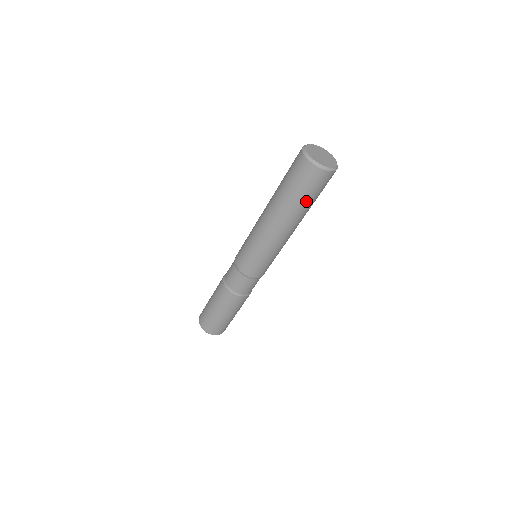
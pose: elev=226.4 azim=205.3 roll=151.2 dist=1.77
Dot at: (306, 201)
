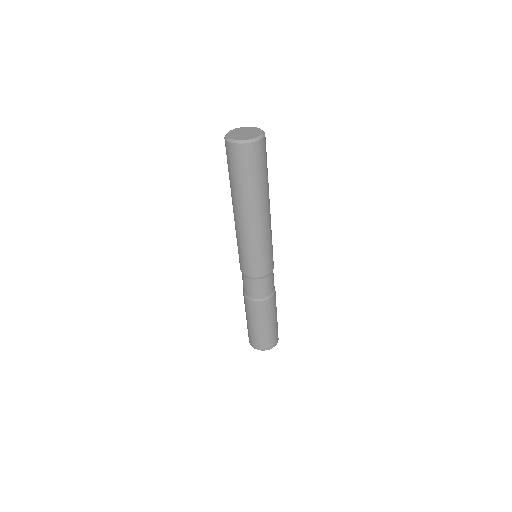
Dot at: (254, 180)
